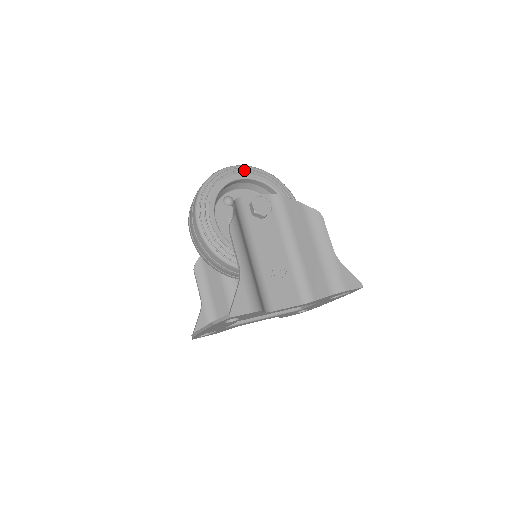
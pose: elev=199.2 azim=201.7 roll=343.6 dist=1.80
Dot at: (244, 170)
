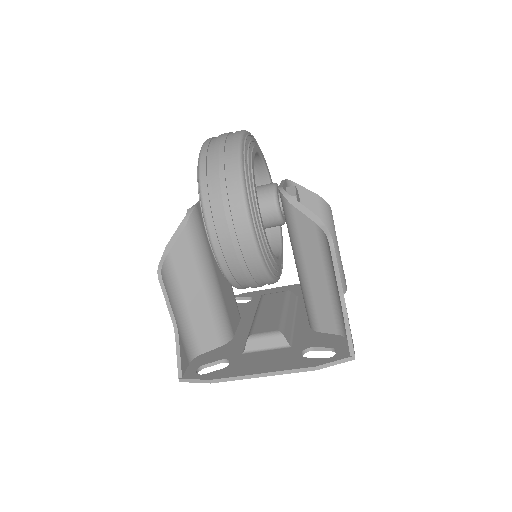
Dot at: occluded
